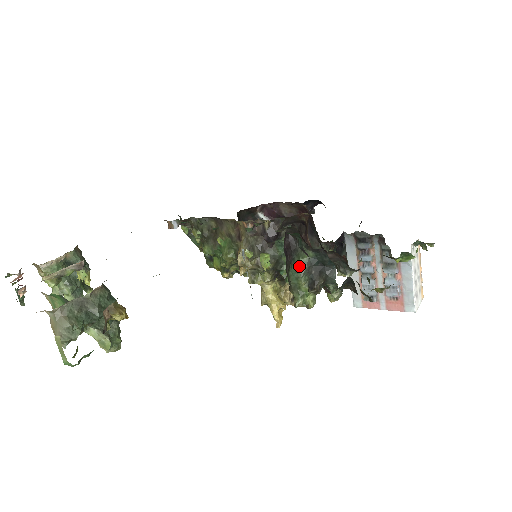
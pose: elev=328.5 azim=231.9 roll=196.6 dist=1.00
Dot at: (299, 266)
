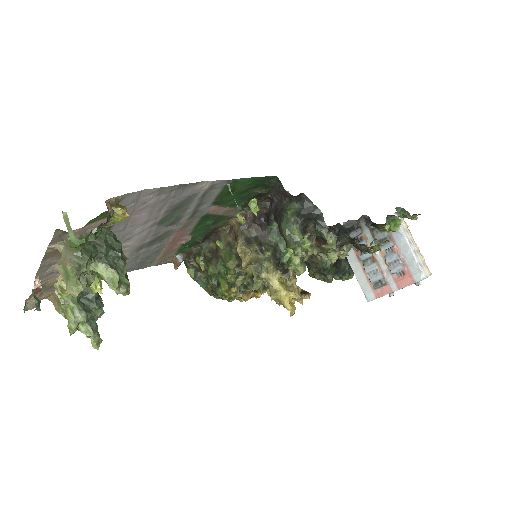
Dot at: (288, 217)
